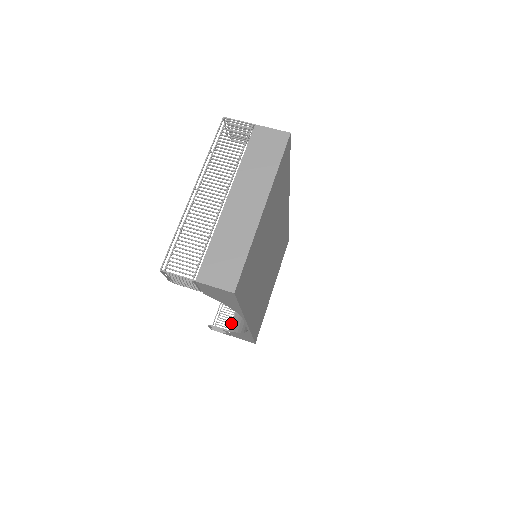
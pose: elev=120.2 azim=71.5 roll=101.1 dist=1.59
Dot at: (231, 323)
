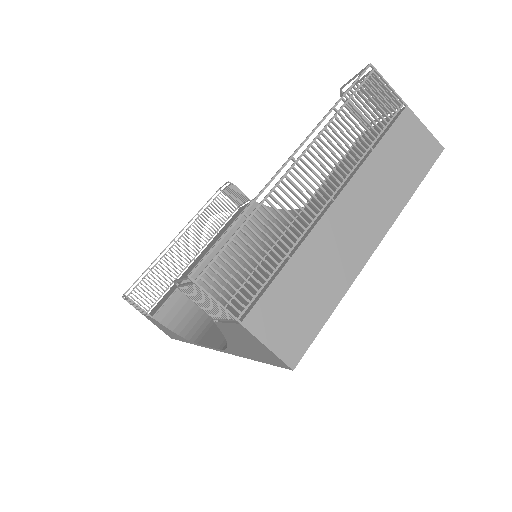
Dot at: (160, 308)
